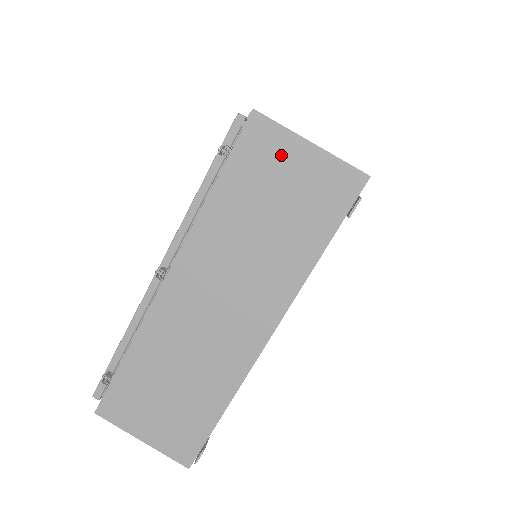
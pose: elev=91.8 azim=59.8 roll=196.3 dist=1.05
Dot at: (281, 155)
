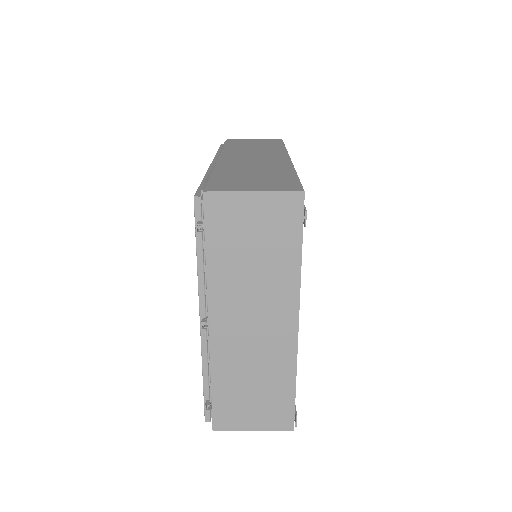
Dot at: (238, 210)
